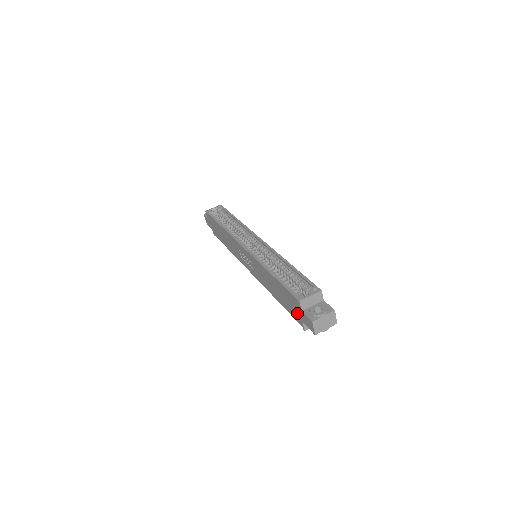
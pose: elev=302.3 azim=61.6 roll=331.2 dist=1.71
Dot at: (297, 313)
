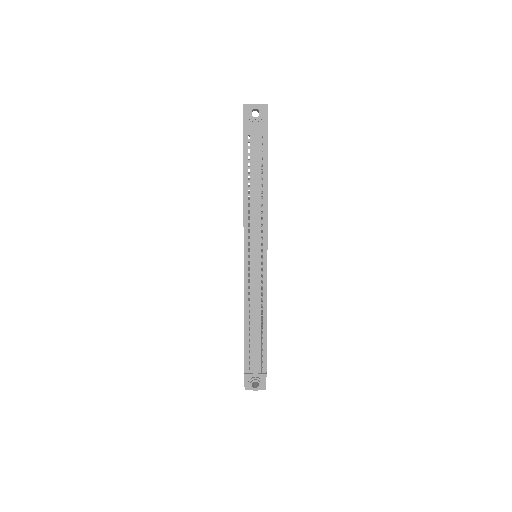
Dot at: occluded
